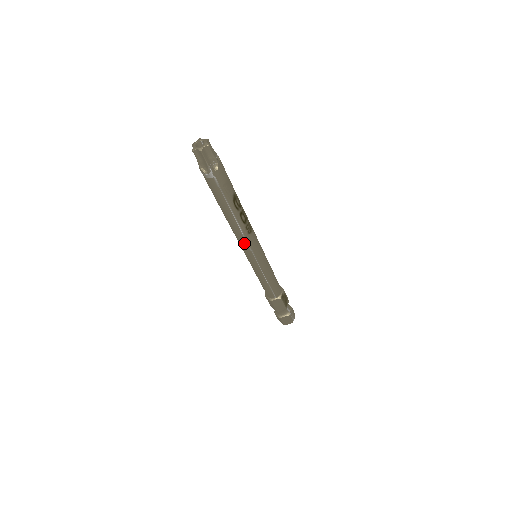
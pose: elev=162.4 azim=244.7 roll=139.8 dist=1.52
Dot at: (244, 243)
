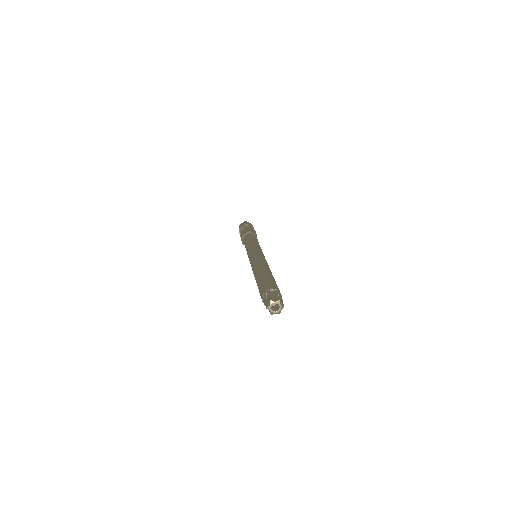
Dot at: occluded
